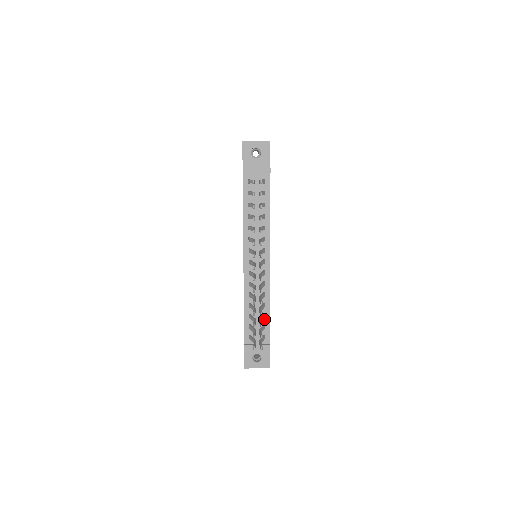
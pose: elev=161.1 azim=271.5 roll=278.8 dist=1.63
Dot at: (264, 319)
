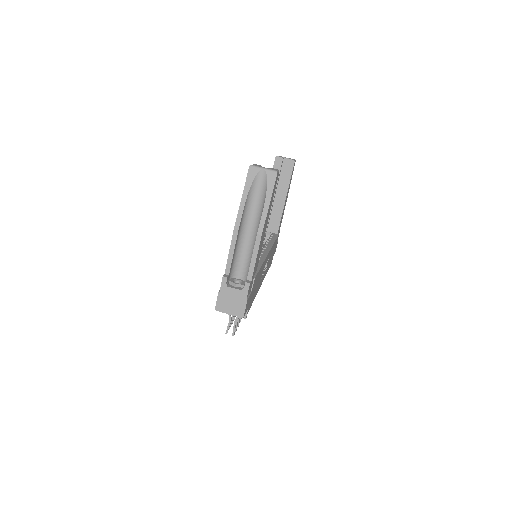
Dot at: occluded
